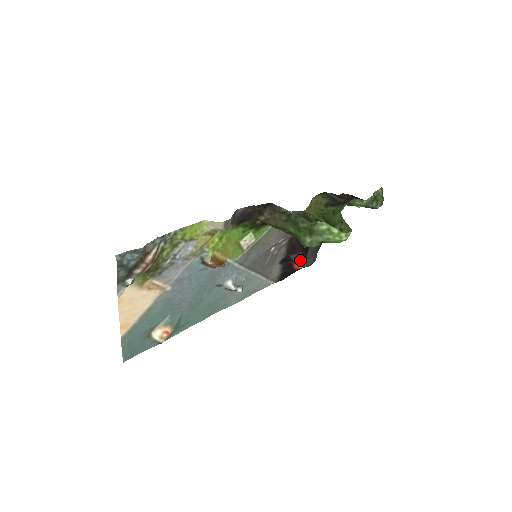
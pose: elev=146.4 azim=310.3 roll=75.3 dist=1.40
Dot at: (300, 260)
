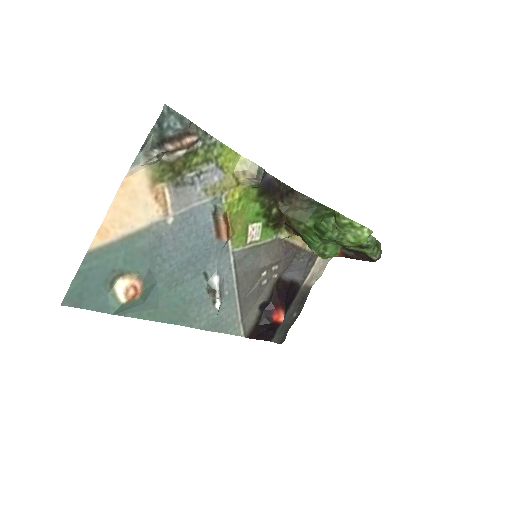
Dot at: (282, 310)
